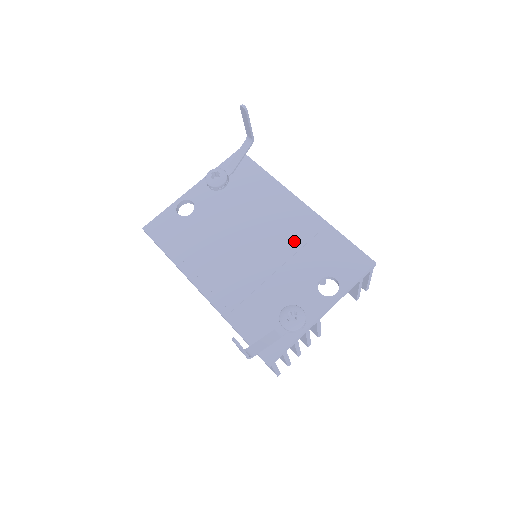
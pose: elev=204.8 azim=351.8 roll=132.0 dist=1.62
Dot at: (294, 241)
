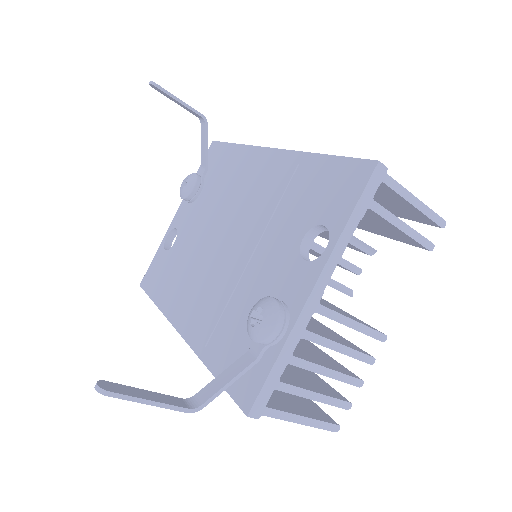
Dot at: (266, 205)
